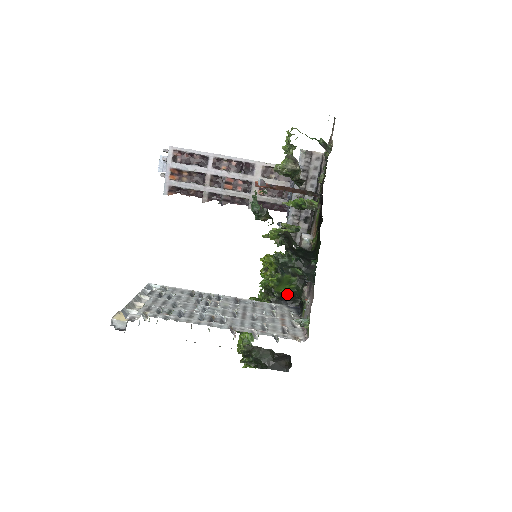
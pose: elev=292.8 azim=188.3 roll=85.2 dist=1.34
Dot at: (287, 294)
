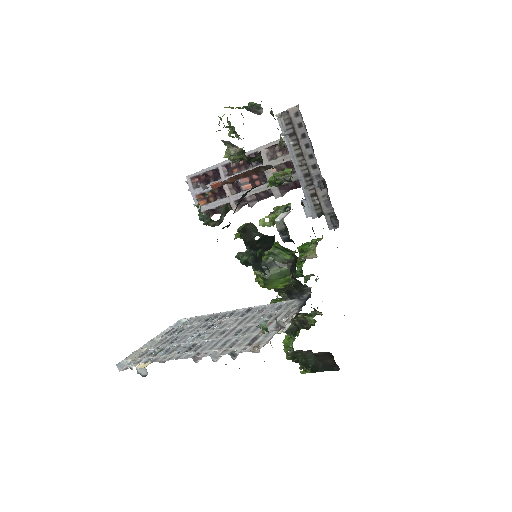
Dot at: (291, 287)
